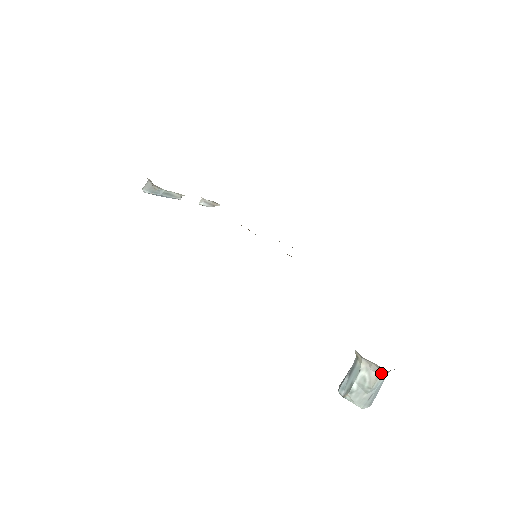
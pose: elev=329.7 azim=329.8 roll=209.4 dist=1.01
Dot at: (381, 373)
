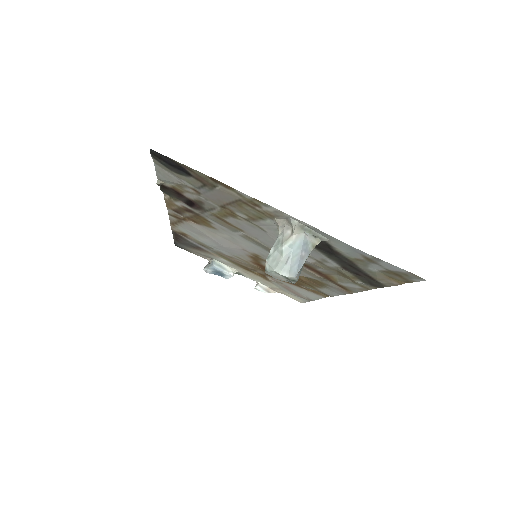
Dot at: (293, 230)
